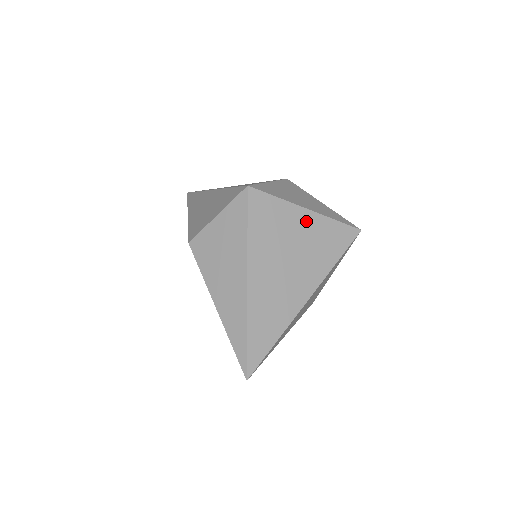
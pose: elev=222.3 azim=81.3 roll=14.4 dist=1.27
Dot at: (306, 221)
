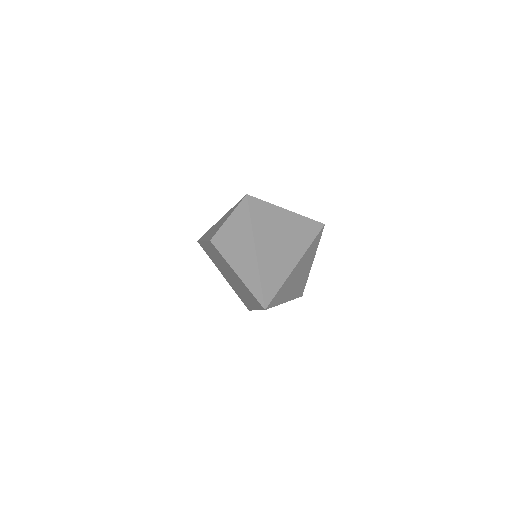
Dot at: (287, 216)
